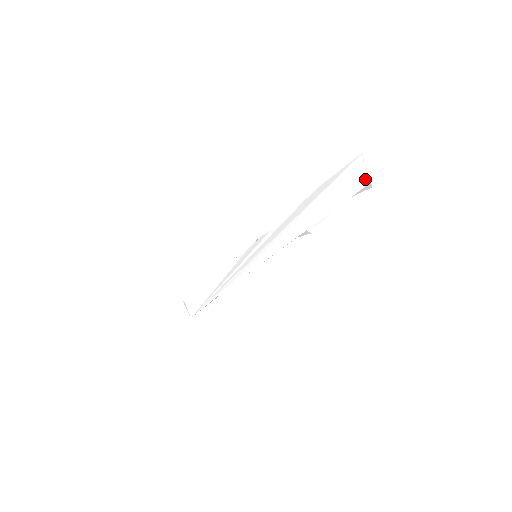
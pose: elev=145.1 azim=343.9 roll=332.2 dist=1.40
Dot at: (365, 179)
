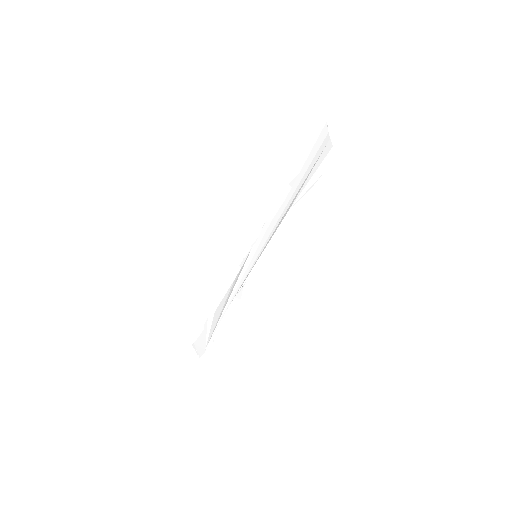
Dot at: (329, 145)
